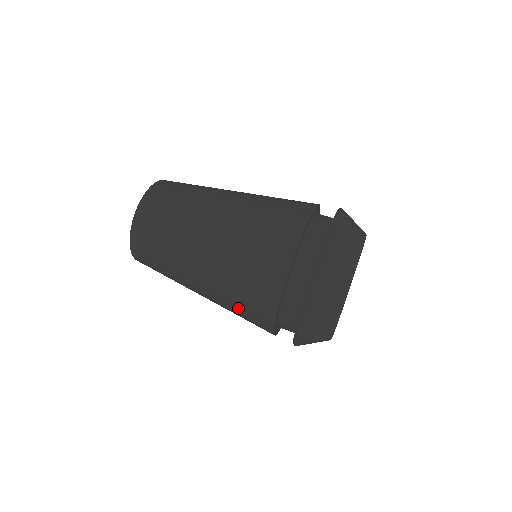
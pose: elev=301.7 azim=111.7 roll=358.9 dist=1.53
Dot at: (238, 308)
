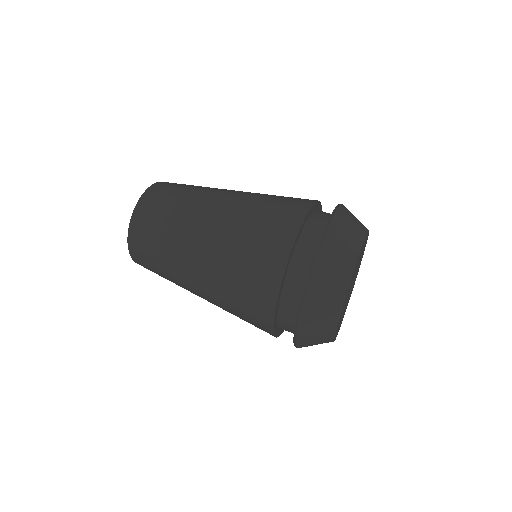
Dot at: (237, 289)
